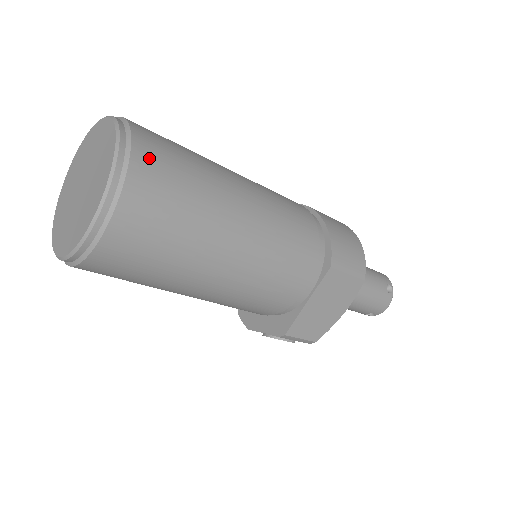
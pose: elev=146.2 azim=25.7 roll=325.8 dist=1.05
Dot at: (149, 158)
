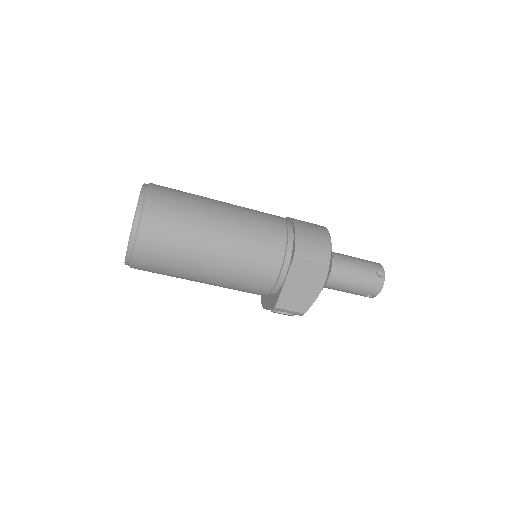
Dot at: (157, 203)
